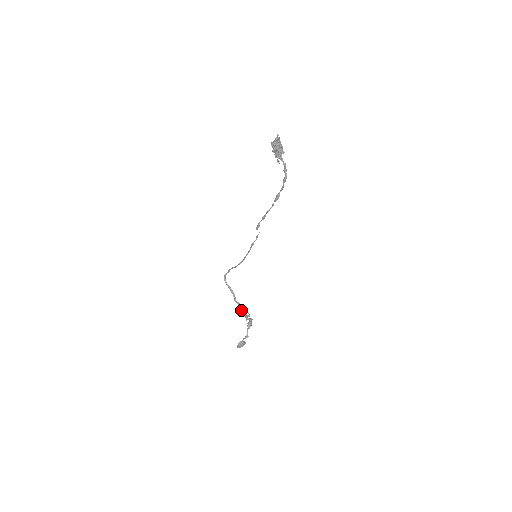
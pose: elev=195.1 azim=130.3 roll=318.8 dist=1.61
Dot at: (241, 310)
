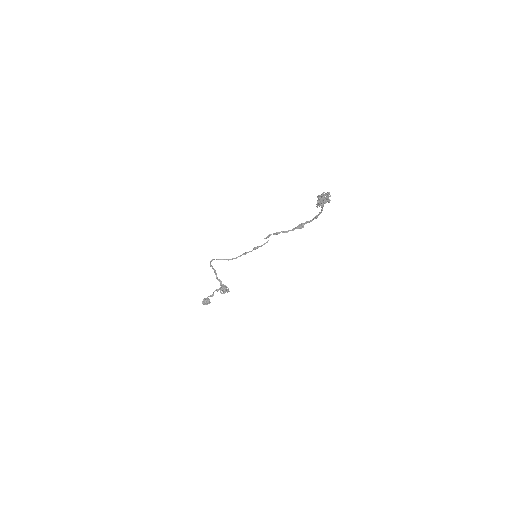
Dot at: (222, 286)
